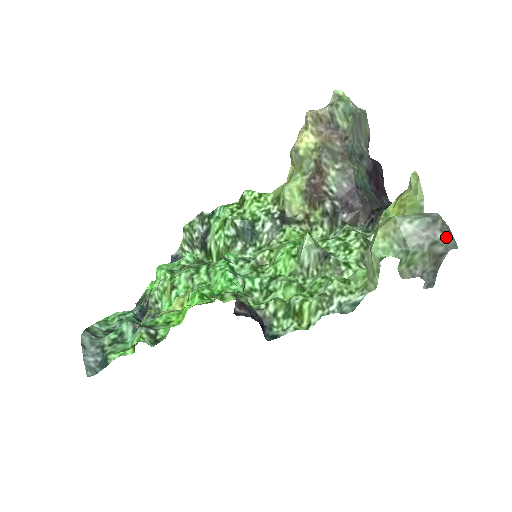
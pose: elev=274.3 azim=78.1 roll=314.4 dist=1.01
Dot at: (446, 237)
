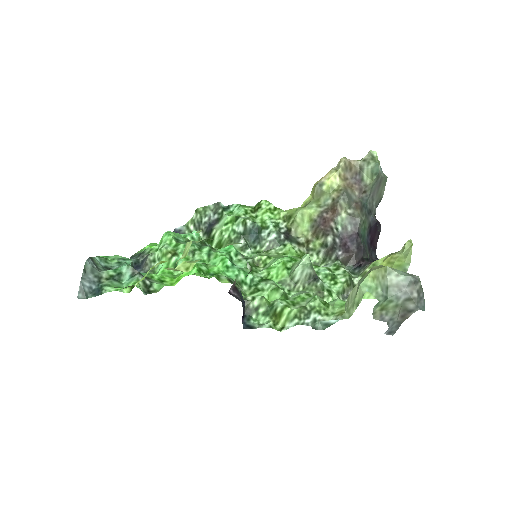
Dot at: (419, 298)
